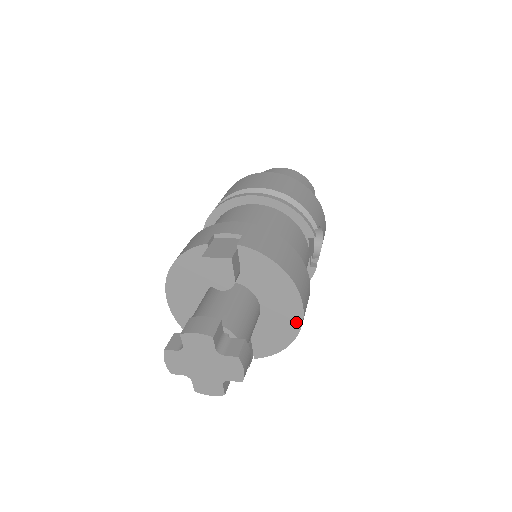
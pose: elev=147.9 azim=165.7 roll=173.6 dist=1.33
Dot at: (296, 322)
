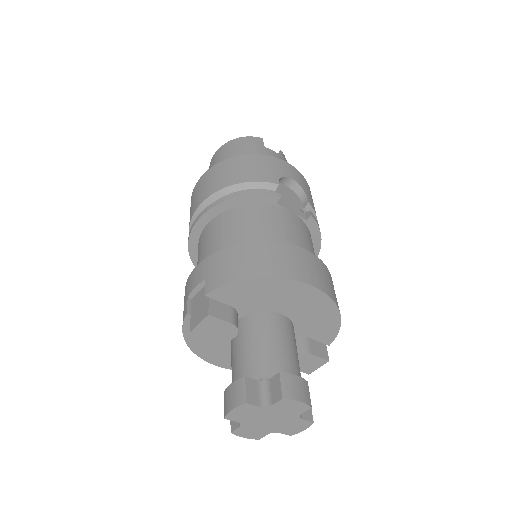
Dot at: (322, 299)
